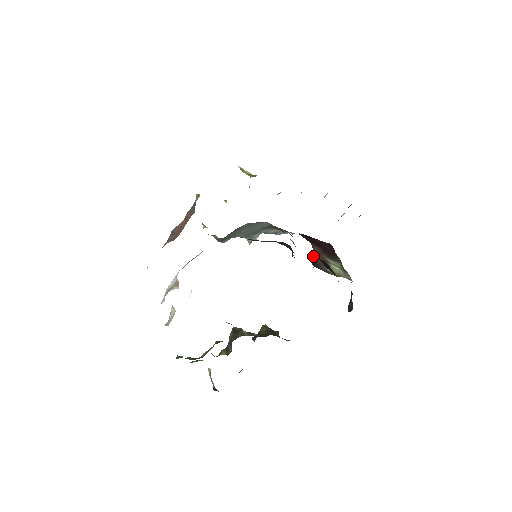
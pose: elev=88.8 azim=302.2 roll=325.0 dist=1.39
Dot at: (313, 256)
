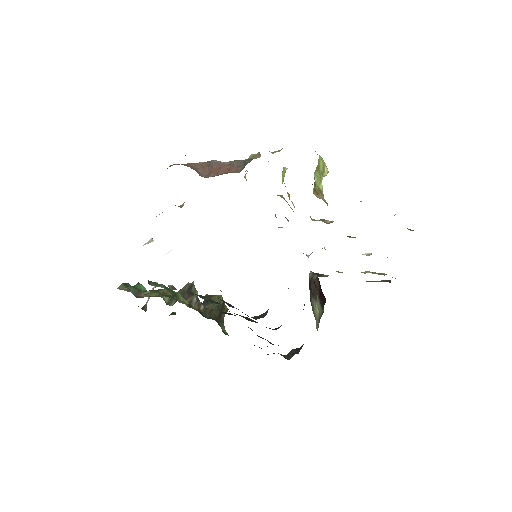
Dot at: (313, 278)
